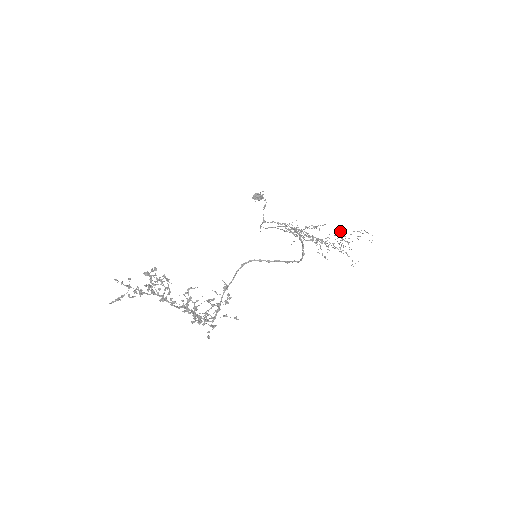
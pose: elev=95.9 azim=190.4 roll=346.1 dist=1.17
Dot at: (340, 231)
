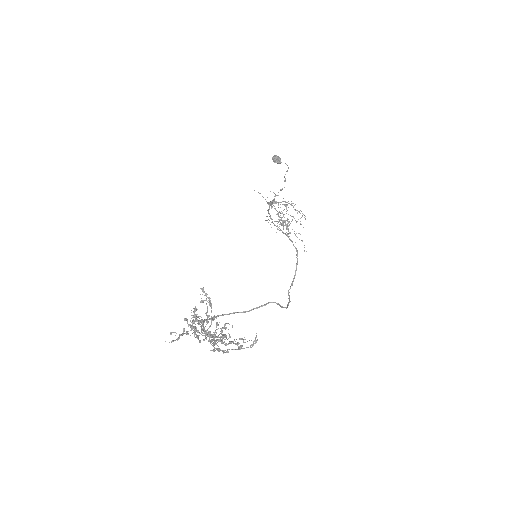
Dot at: (292, 205)
